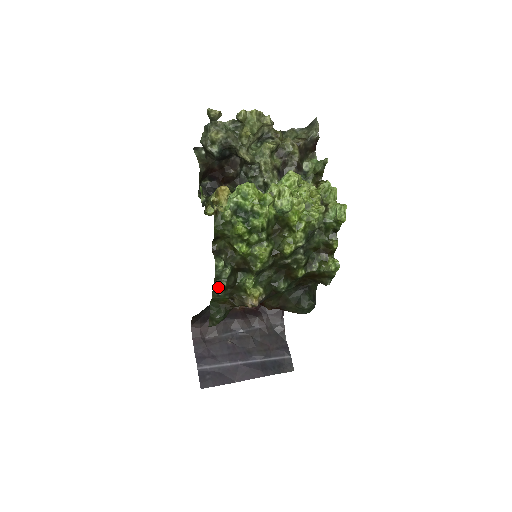
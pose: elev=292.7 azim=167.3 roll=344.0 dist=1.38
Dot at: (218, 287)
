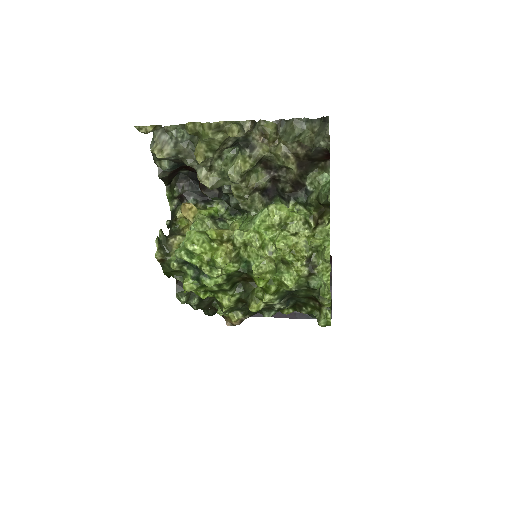
Dot at: occluded
